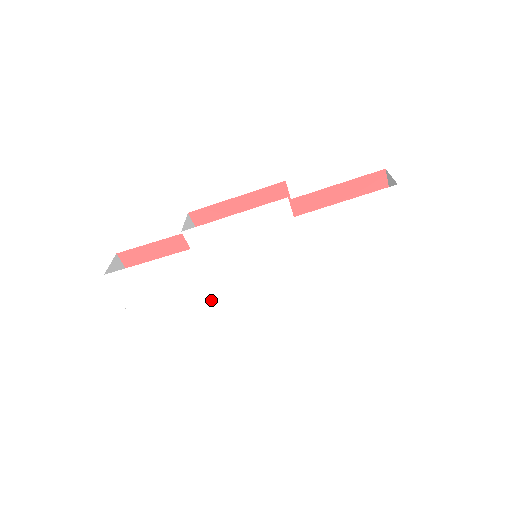
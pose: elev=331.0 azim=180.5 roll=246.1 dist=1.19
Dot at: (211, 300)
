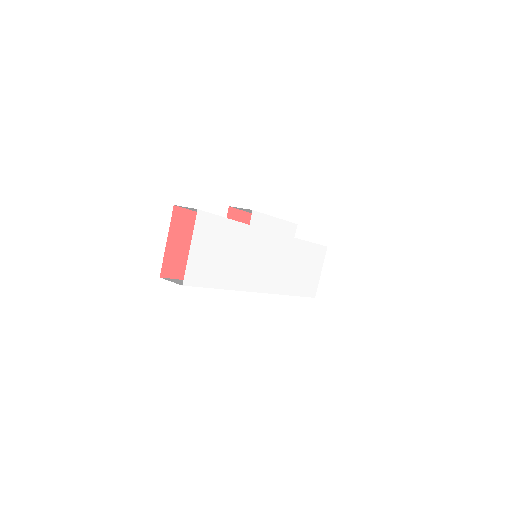
Dot at: (237, 270)
